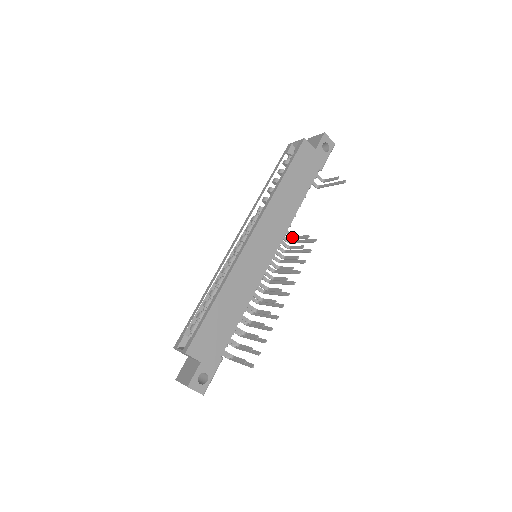
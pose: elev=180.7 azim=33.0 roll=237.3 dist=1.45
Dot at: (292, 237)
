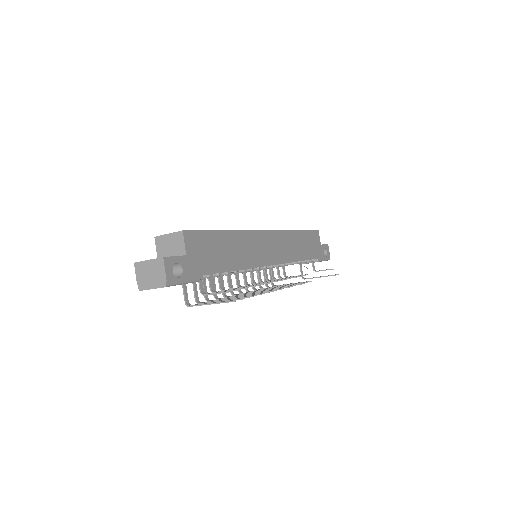
Dot at: (285, 275)
